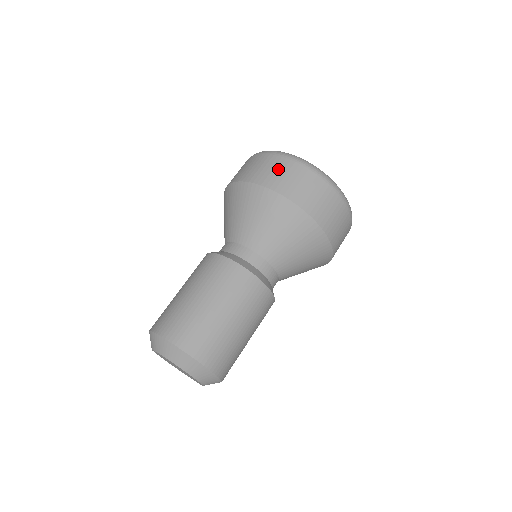
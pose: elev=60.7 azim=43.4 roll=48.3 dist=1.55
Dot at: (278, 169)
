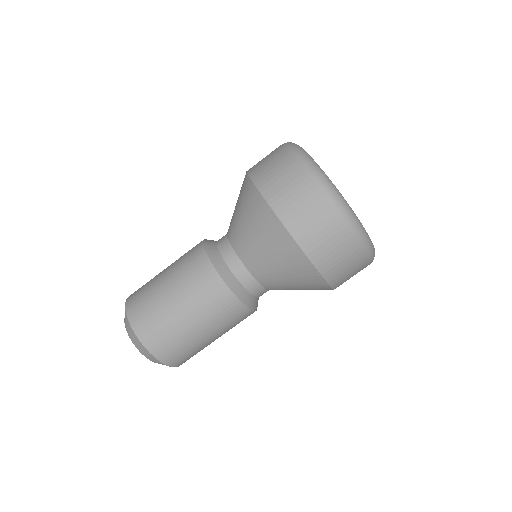
Dot at: (293, 188)
